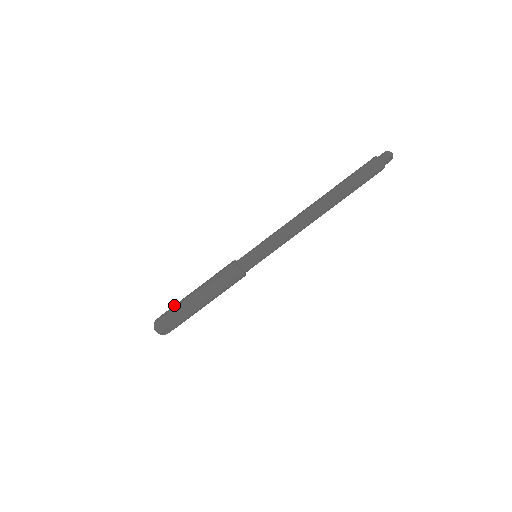
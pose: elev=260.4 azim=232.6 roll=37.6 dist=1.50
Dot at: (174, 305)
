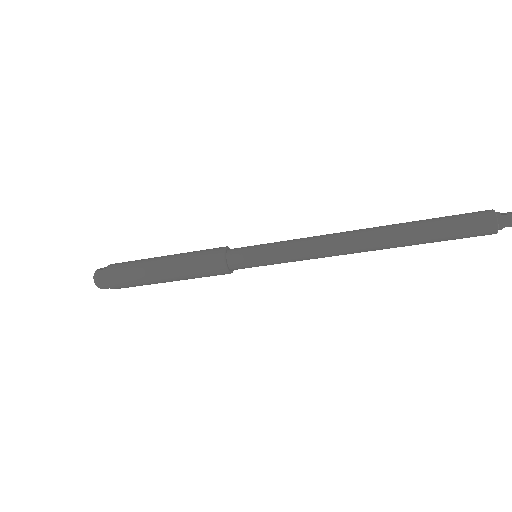
Dot at: (126, 266)
